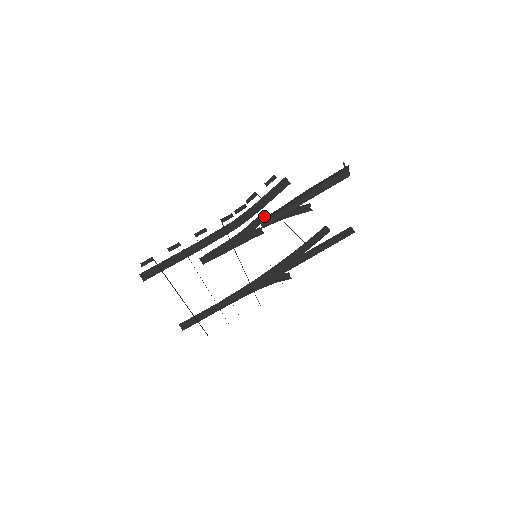
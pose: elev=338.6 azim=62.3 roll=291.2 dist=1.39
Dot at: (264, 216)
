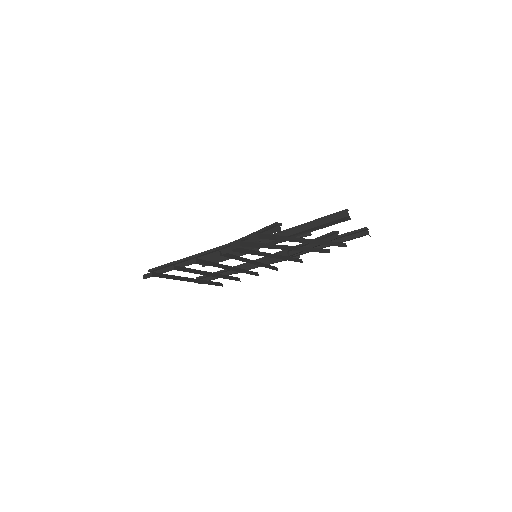
Dot at: occluded
